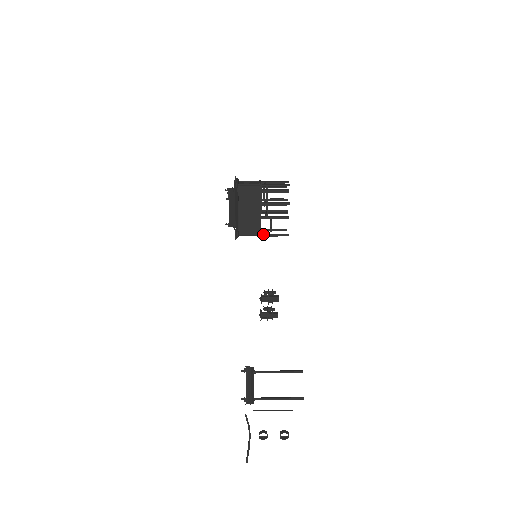
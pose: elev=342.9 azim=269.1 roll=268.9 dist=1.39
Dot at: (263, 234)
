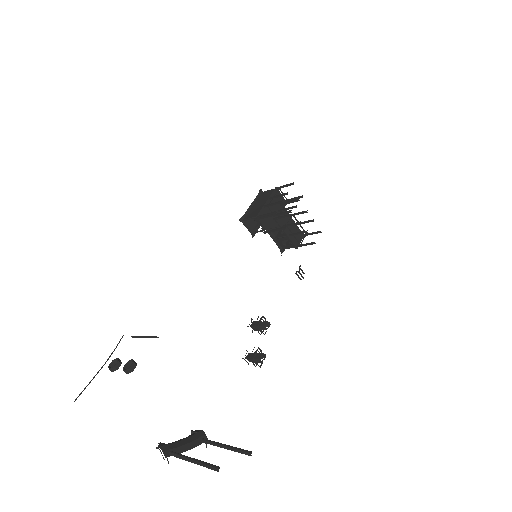
Dot at: (259, 216)
